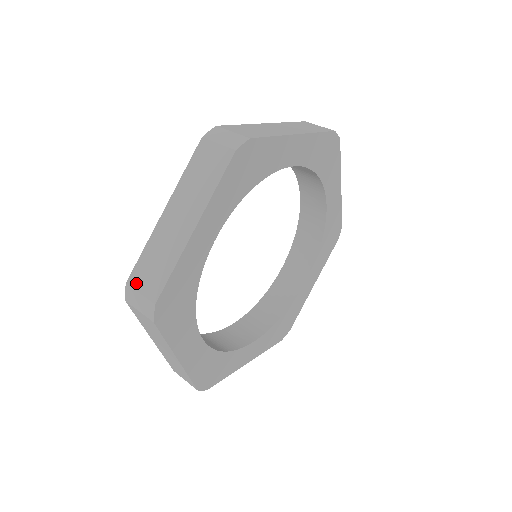
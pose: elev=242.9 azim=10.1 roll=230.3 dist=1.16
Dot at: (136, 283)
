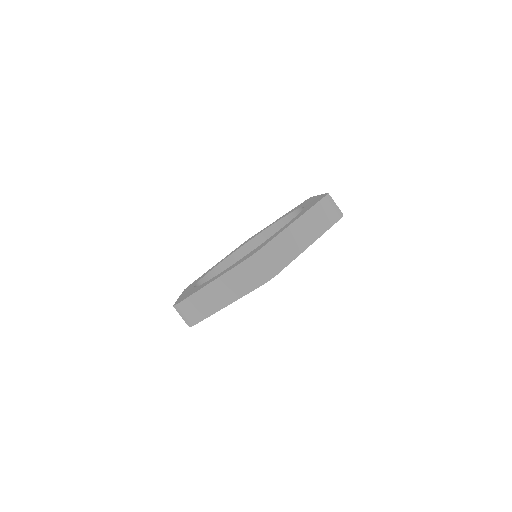
Dot at: (266, 255)
